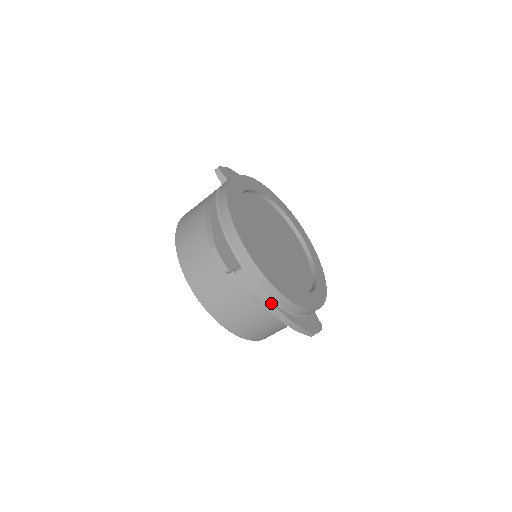
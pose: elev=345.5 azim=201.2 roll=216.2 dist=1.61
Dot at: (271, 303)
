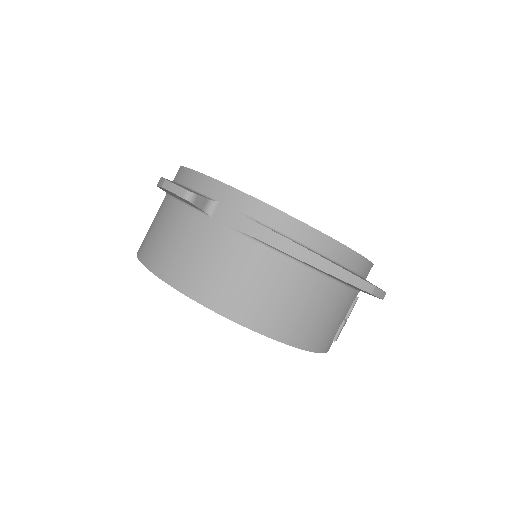
Dot at: (275, 233)
